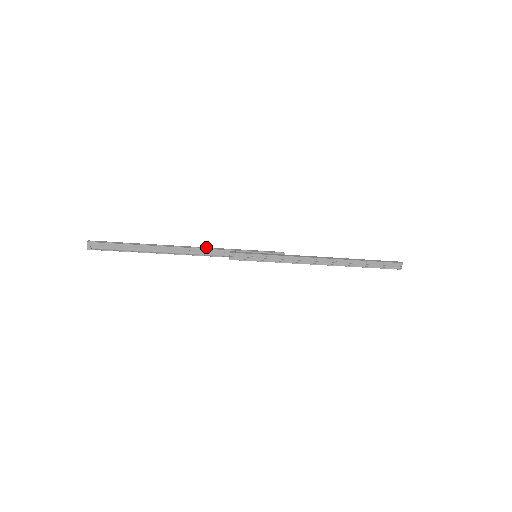
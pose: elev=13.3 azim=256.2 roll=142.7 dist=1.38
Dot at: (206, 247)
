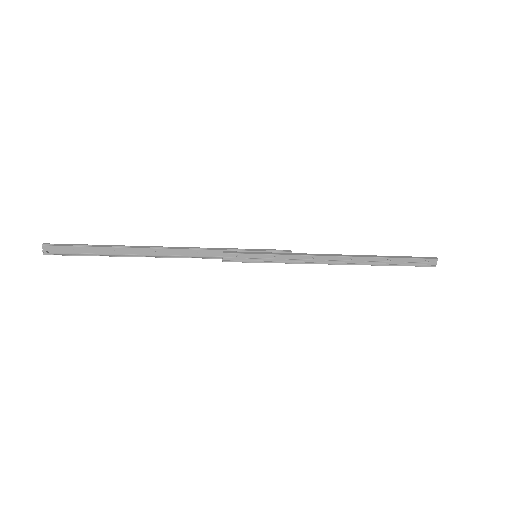
Dot at: (193, 247)
